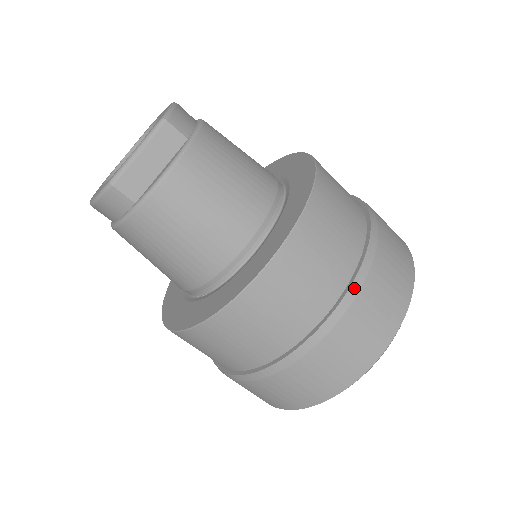
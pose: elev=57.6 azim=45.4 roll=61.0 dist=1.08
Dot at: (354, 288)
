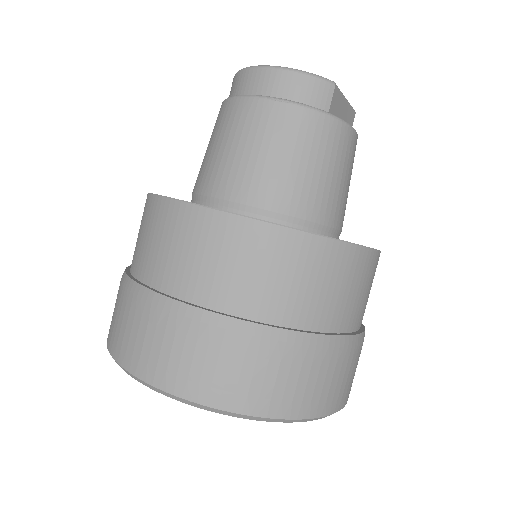
Dot at: occluded
